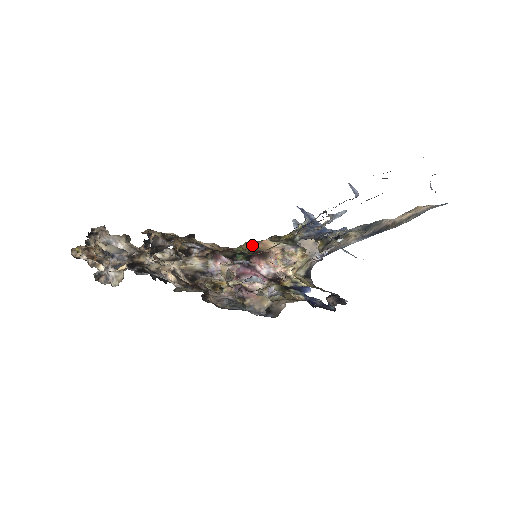
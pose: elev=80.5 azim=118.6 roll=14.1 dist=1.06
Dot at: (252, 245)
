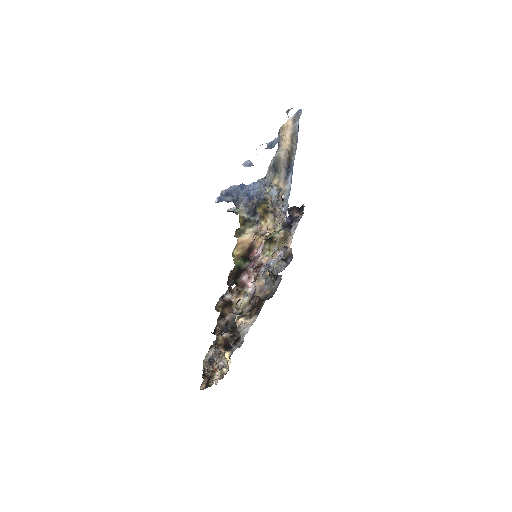
Dot at: (235, 251)
